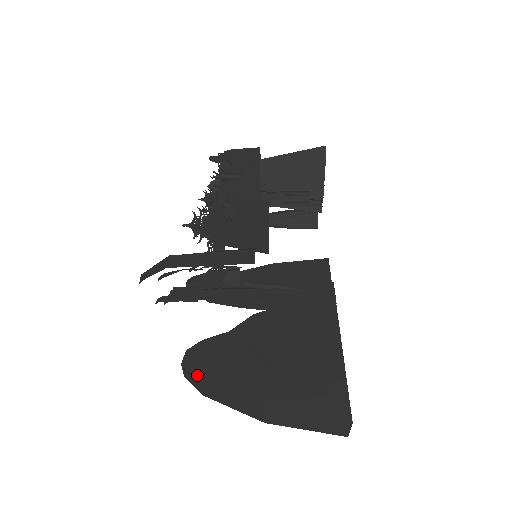
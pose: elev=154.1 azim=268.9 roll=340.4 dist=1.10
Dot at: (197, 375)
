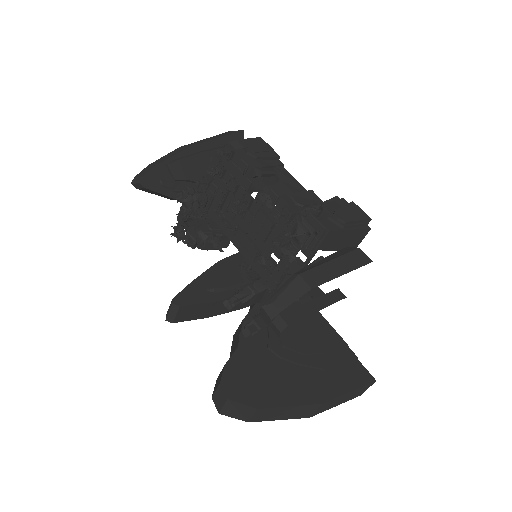
Dot at: (251, 403)
